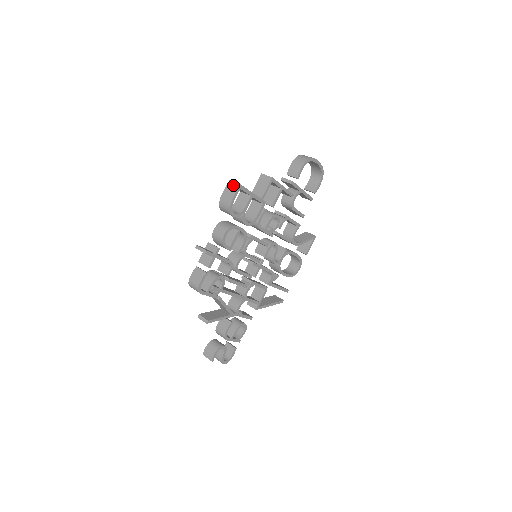
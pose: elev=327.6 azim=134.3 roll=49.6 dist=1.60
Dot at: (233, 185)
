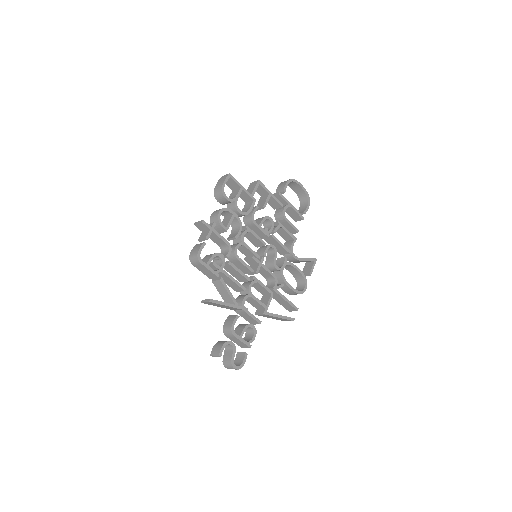
Dot at: (224, 176)
